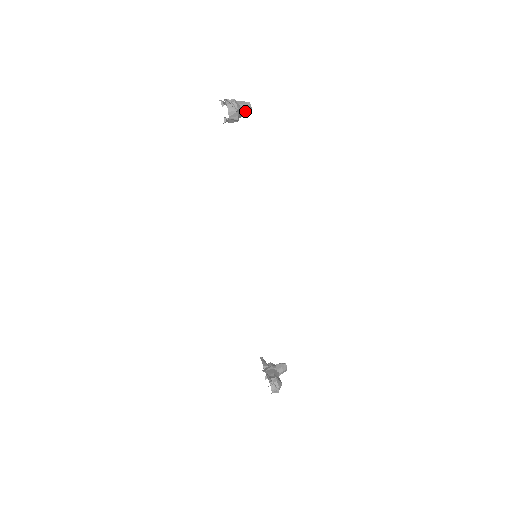
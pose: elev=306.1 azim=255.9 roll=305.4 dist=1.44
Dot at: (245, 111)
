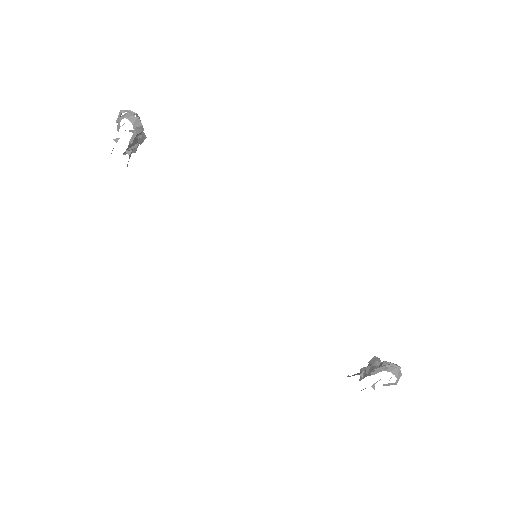
Dot at: (141, 135)
